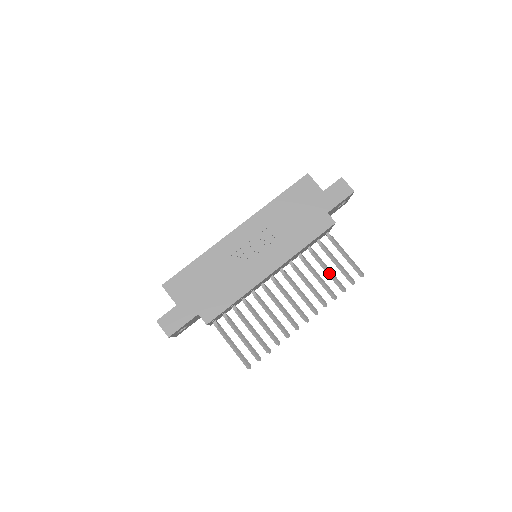
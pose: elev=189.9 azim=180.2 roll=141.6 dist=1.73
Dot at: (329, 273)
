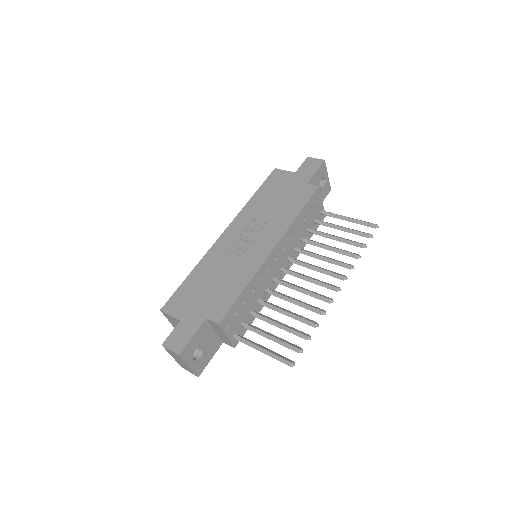
Dot at: (340, 239)
